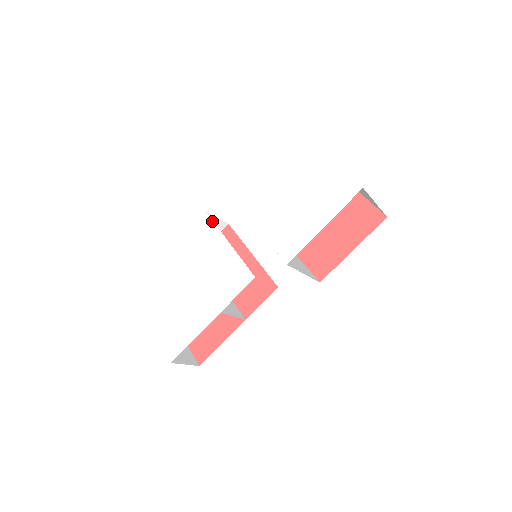
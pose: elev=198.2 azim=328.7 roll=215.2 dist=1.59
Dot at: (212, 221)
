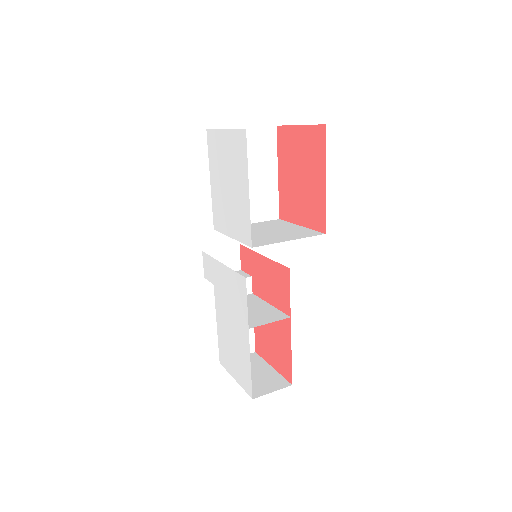
Dot at: (208, 256)
